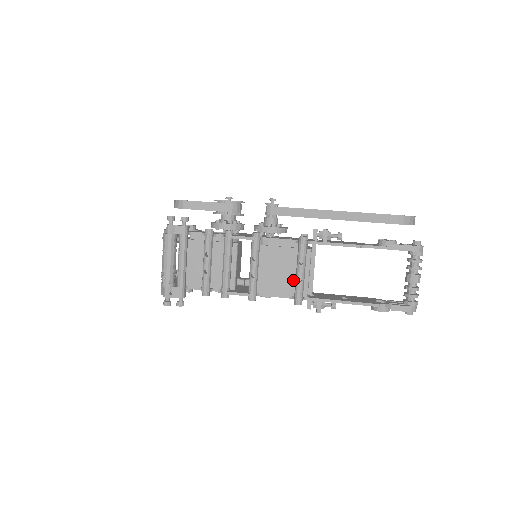
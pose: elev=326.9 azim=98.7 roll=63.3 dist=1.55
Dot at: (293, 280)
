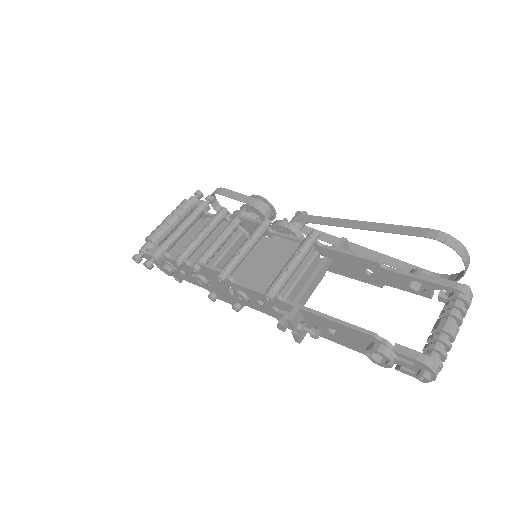
Dot at: occluded
